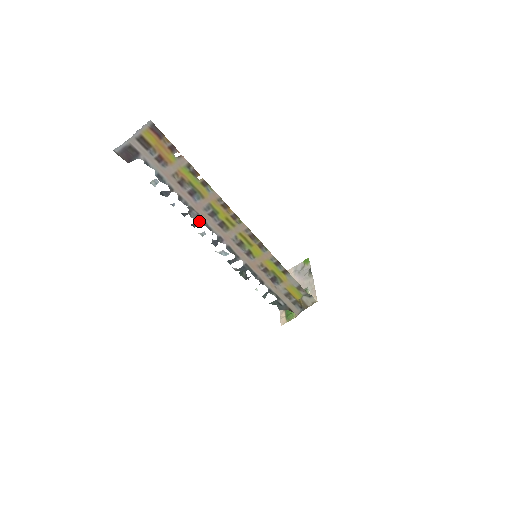
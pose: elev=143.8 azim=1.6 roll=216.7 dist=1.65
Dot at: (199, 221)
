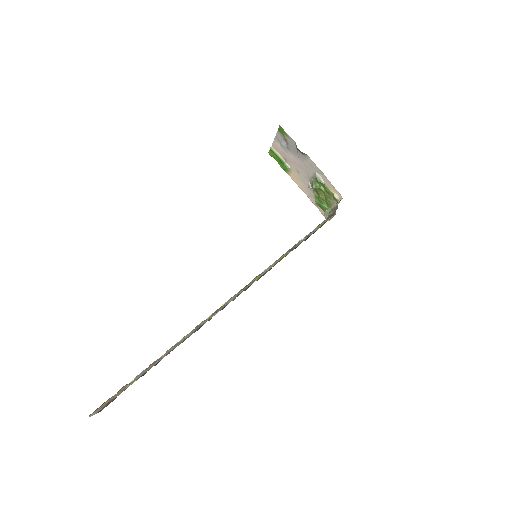
Dot at: (197, 329)
